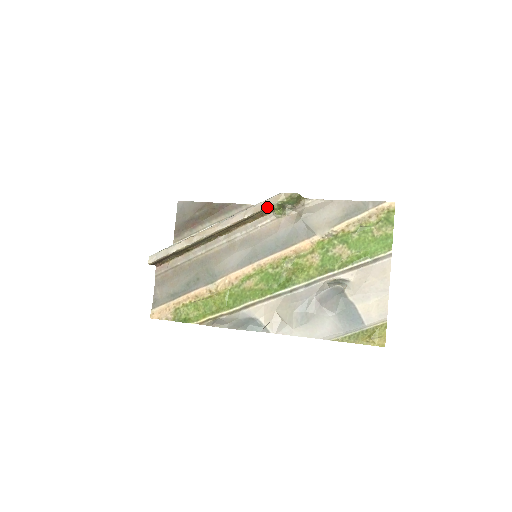
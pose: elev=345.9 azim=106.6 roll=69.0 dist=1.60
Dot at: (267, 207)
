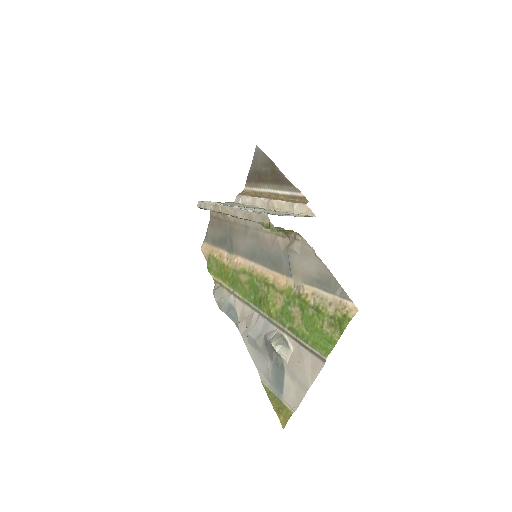
Dot at: occluded
